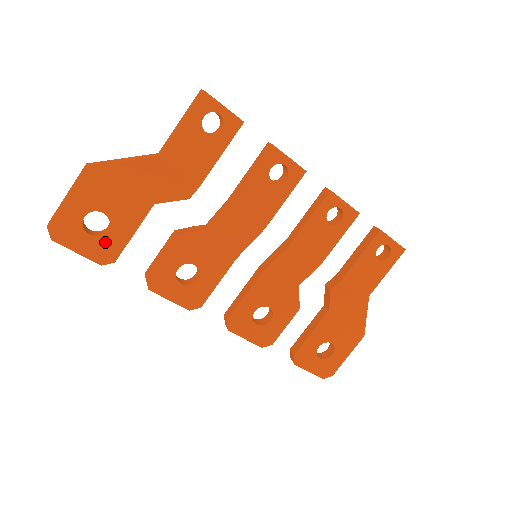
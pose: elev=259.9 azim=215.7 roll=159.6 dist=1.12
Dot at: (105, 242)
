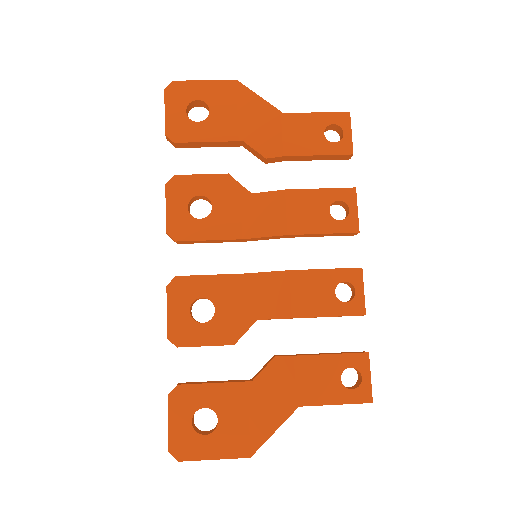
Dot at: (187, 126)
